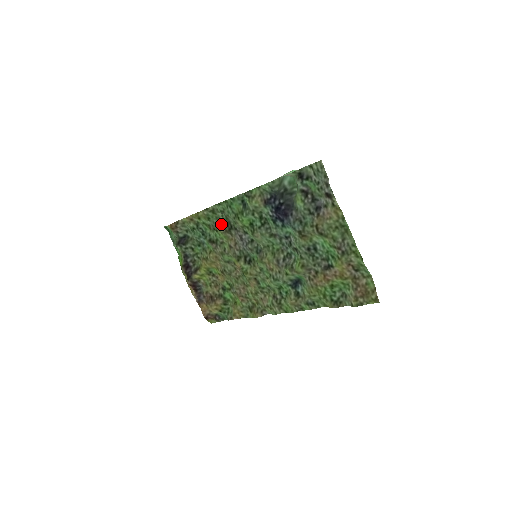
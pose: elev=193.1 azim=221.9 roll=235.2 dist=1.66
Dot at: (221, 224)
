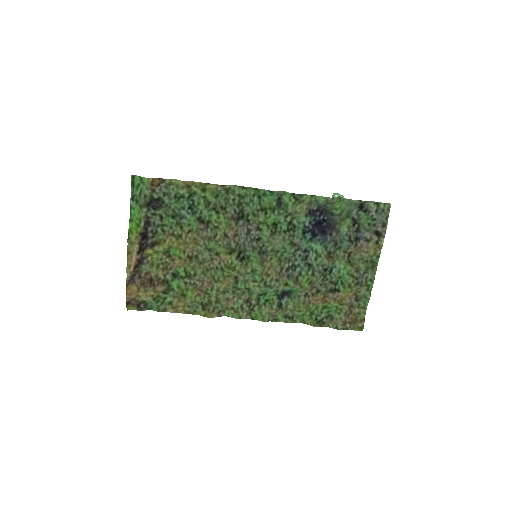
Dot at: (228, 207)
